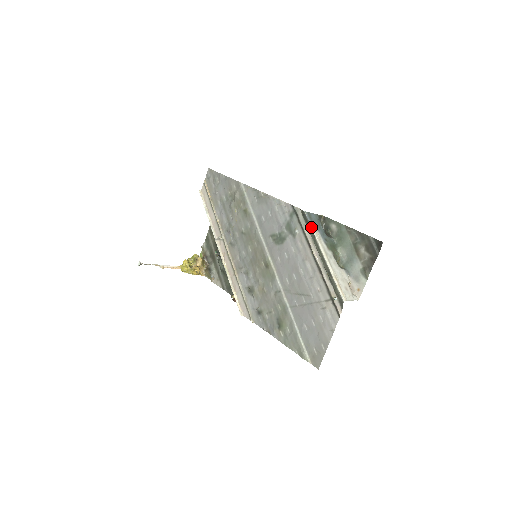
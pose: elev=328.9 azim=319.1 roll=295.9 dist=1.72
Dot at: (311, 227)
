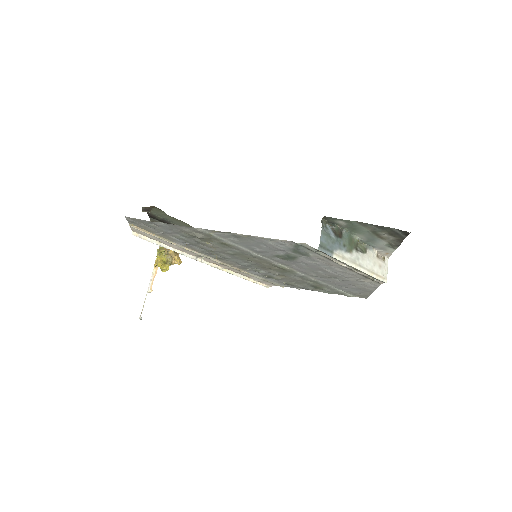
Dot at: (332, 257)
